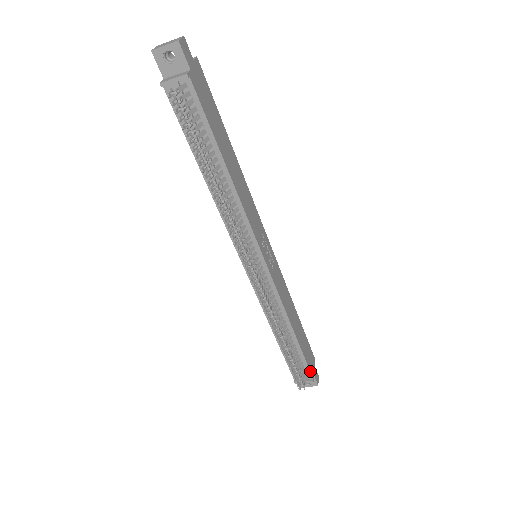
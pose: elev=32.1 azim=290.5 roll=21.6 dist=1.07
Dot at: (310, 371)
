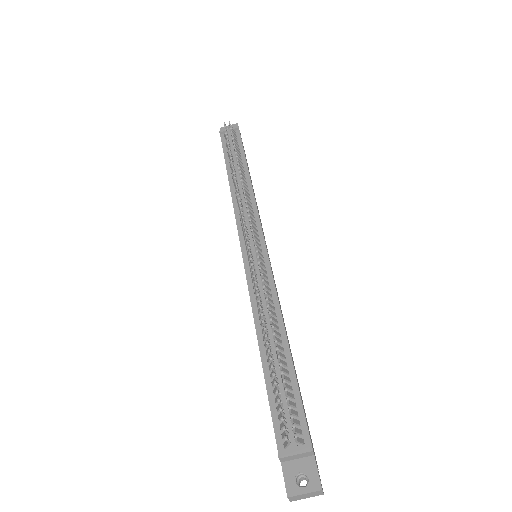
Dot at: (307, 428)
